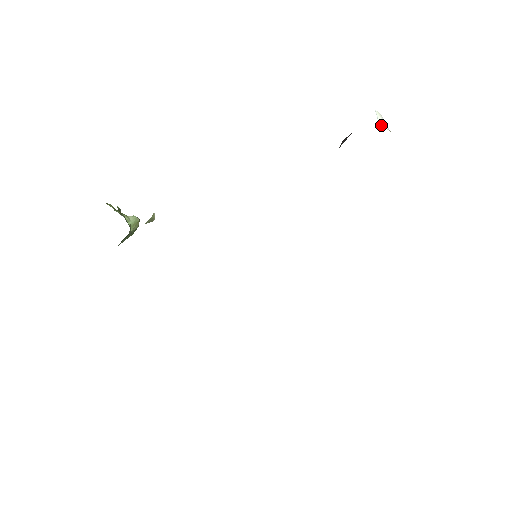
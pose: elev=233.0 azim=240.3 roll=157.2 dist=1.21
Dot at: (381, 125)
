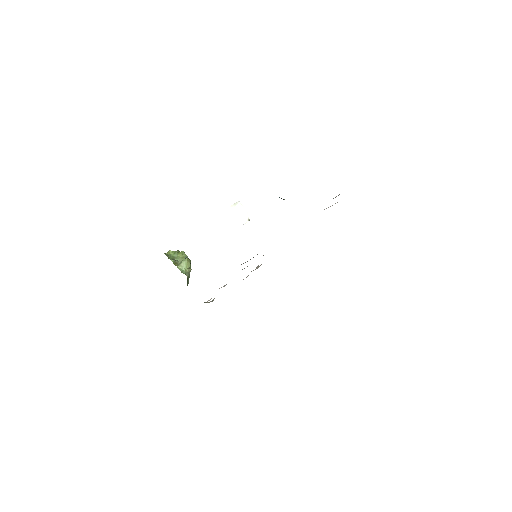
Dot at: (241, 223)
